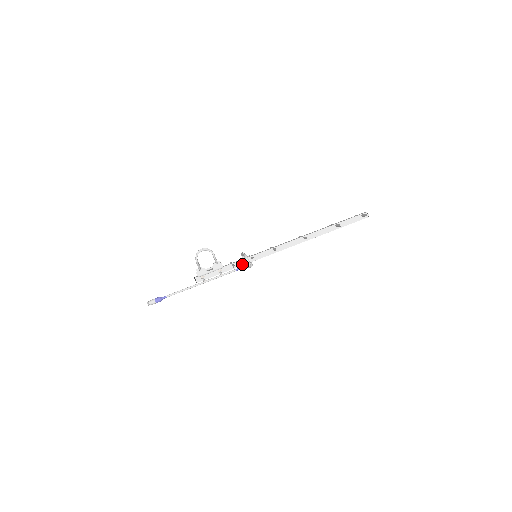
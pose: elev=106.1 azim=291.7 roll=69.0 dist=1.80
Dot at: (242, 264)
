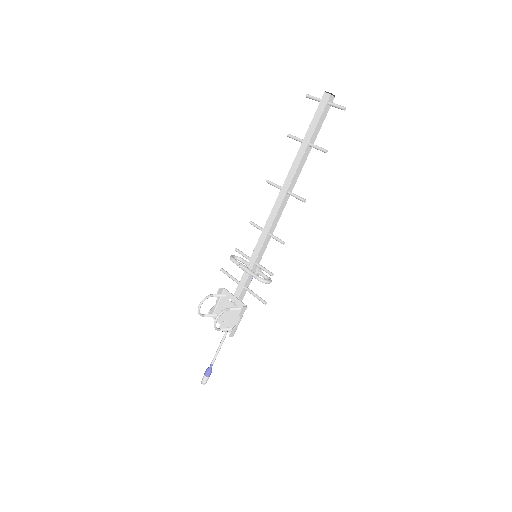
Dot at: (252, 277)
